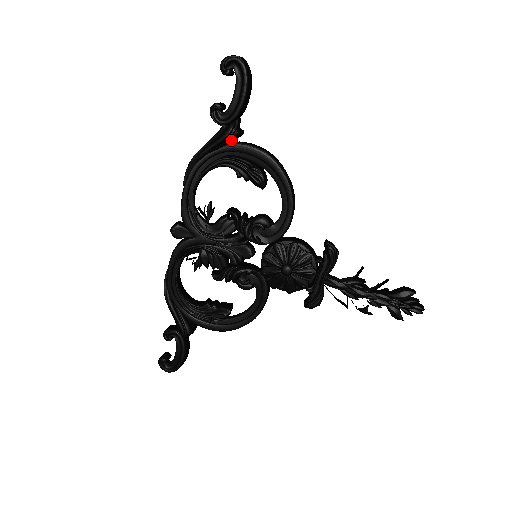
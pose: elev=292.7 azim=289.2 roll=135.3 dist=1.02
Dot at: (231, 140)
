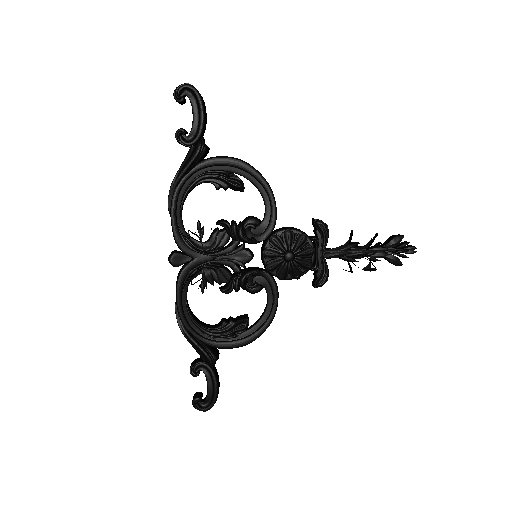
Dot at: (202, 157)
